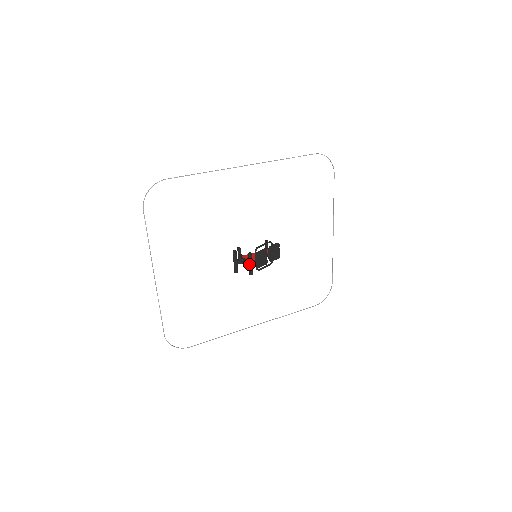
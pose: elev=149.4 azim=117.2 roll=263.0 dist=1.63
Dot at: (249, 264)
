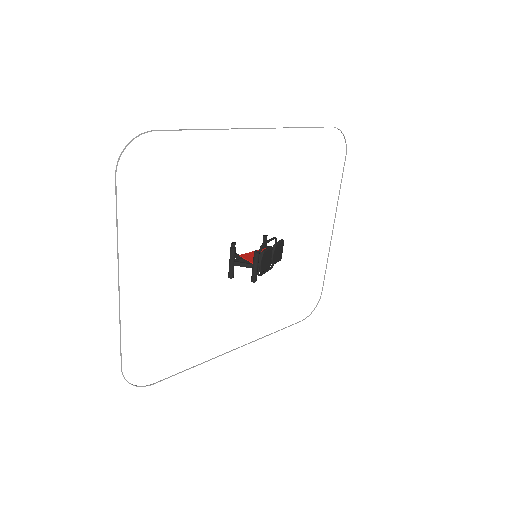
Dot at: (254, 267)
